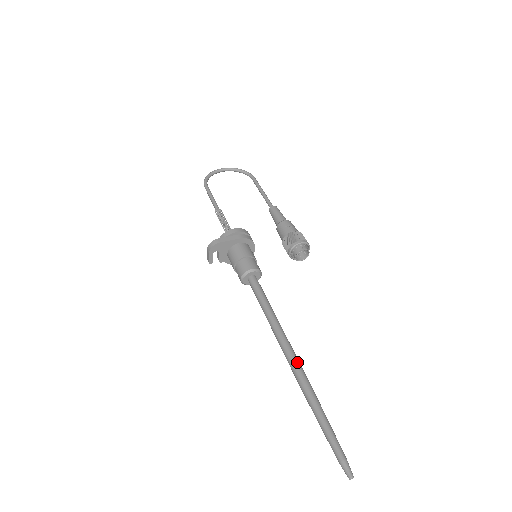
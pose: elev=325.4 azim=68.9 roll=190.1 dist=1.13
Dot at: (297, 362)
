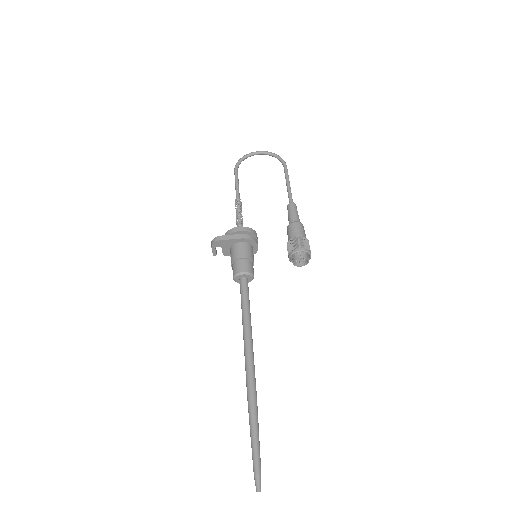
Dot at: (251, 373)
